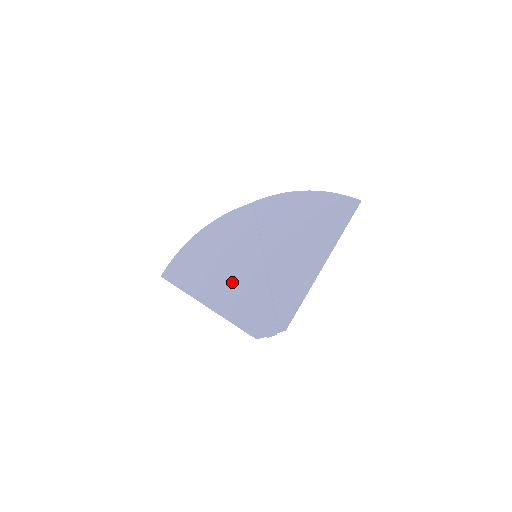
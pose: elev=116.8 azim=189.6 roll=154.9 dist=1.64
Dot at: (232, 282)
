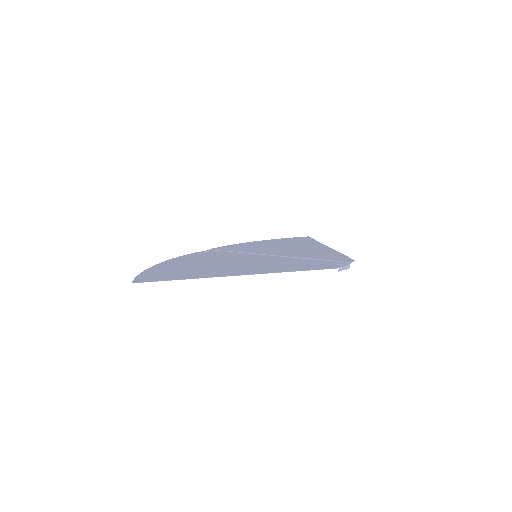
Dot at: (252, 264)
